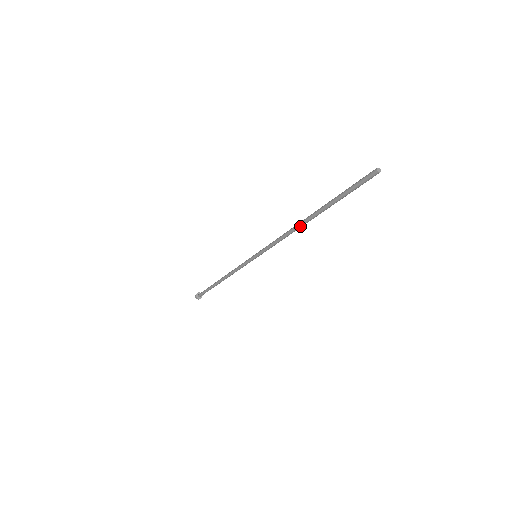
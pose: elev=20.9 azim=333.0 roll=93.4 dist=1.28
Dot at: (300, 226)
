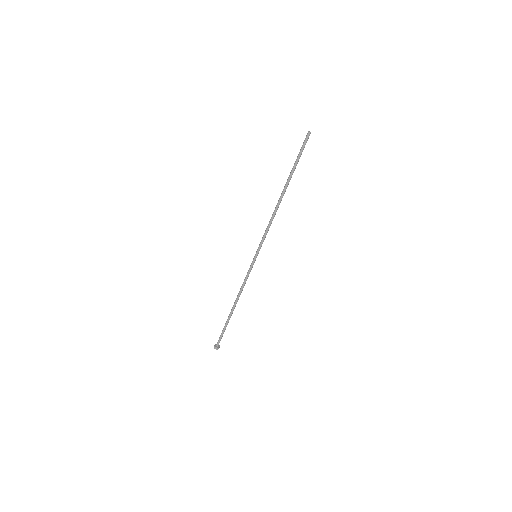
Dot at: (279, 203)
